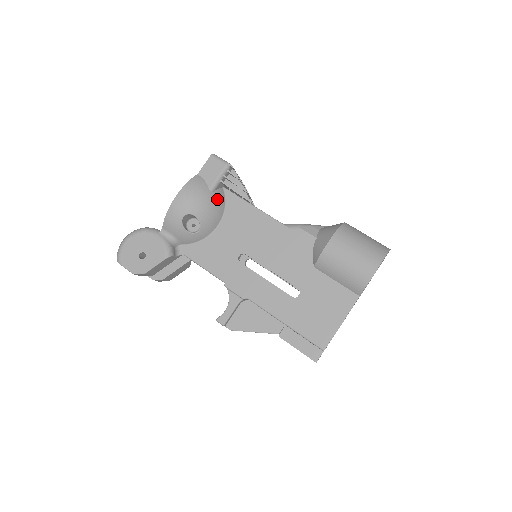
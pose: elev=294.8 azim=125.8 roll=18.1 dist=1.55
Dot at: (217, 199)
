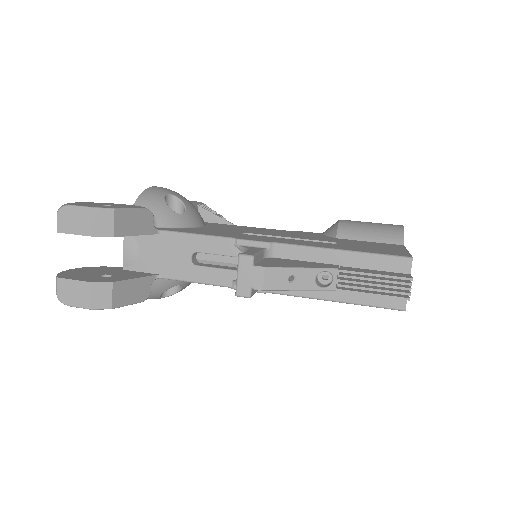
Dot at: occluded
